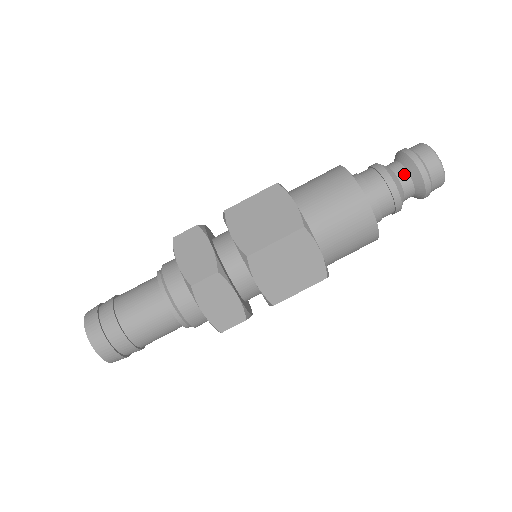
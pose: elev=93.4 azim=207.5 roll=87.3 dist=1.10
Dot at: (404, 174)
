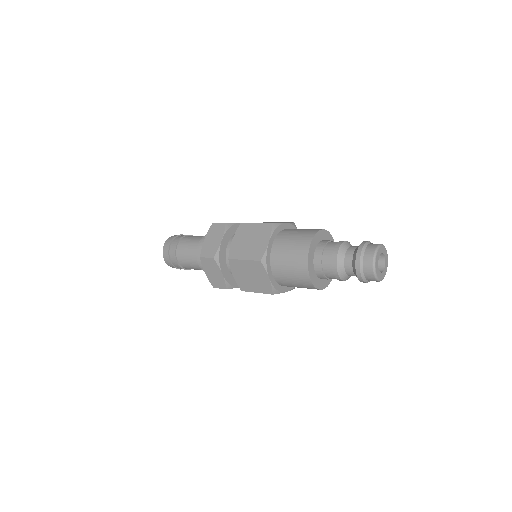
Dot at: (353, 248)
